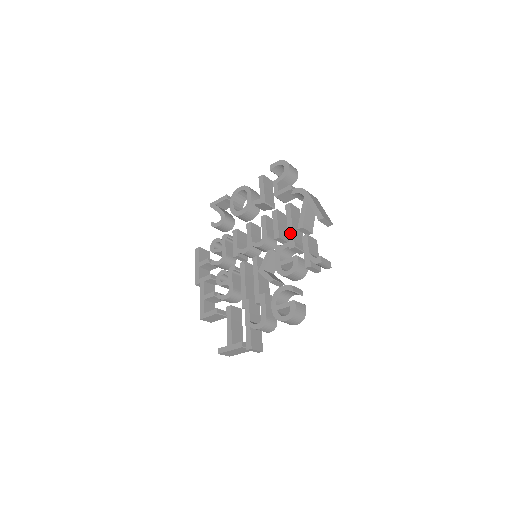
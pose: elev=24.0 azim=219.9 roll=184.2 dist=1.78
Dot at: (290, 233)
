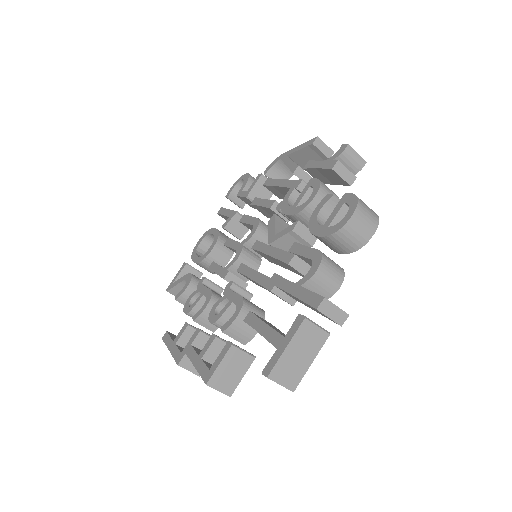
Dot at: (286, 183)
